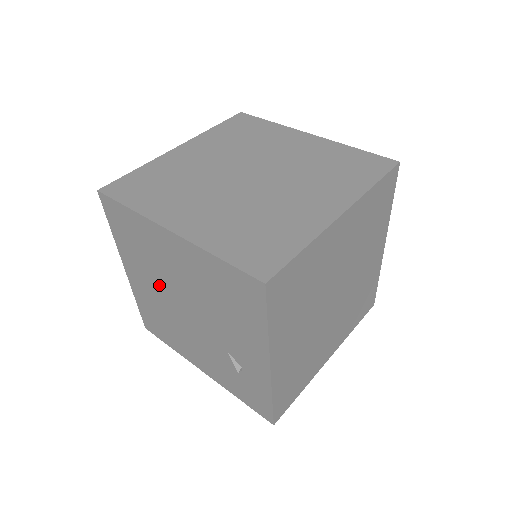
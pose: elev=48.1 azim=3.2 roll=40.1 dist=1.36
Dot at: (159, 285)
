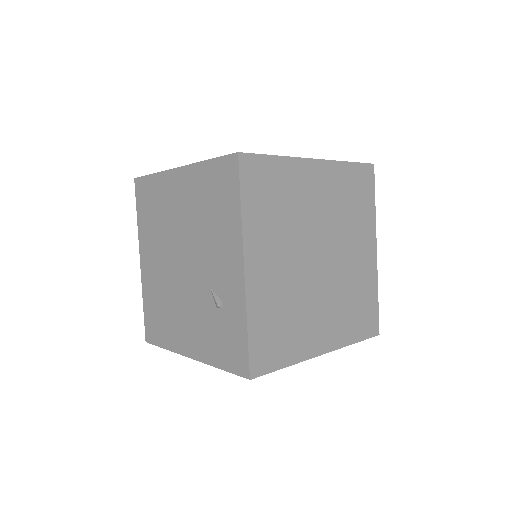
Dot at: (164, 251)
